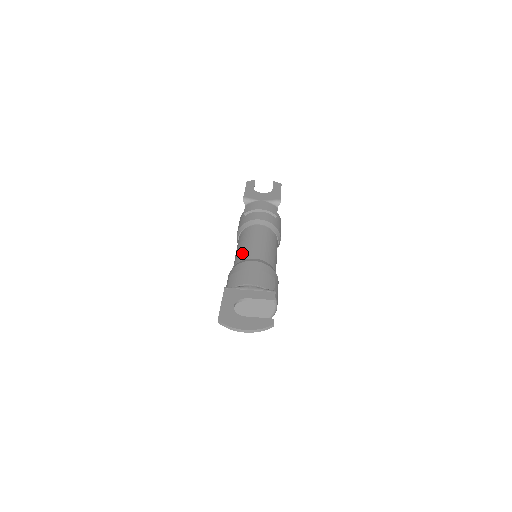
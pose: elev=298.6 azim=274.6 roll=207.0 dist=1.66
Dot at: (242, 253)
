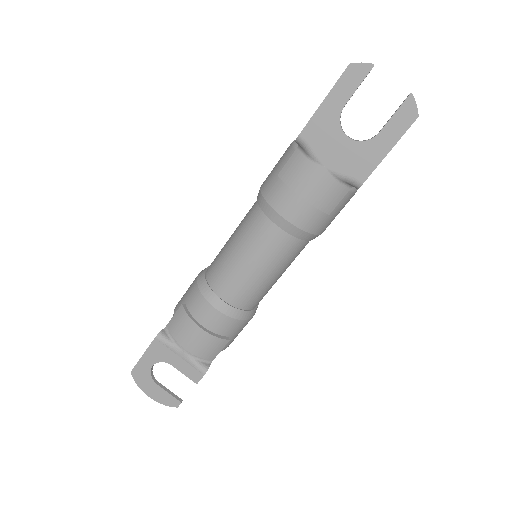
Dot at: (220, 270)
